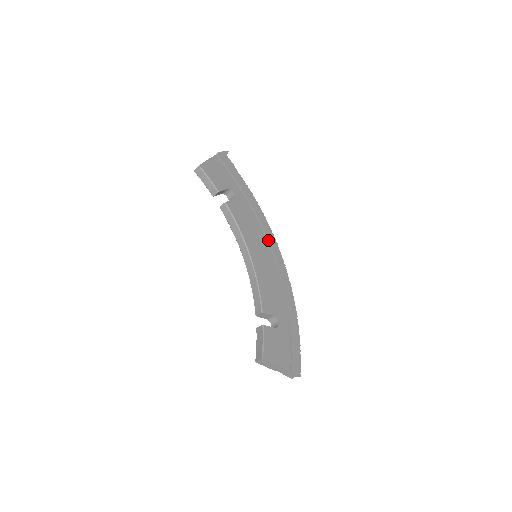
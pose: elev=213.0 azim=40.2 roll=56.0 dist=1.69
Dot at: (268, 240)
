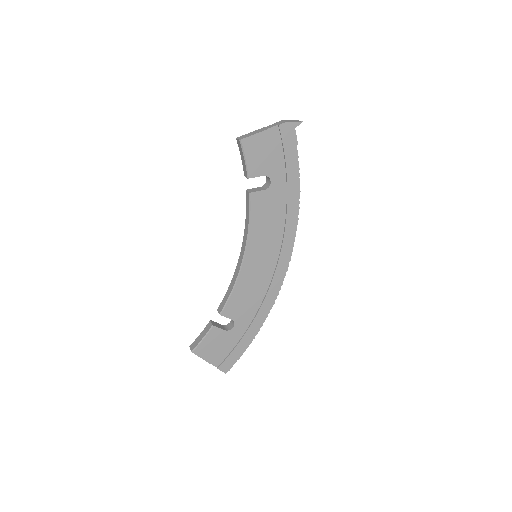
Dot at: (282, 245)
